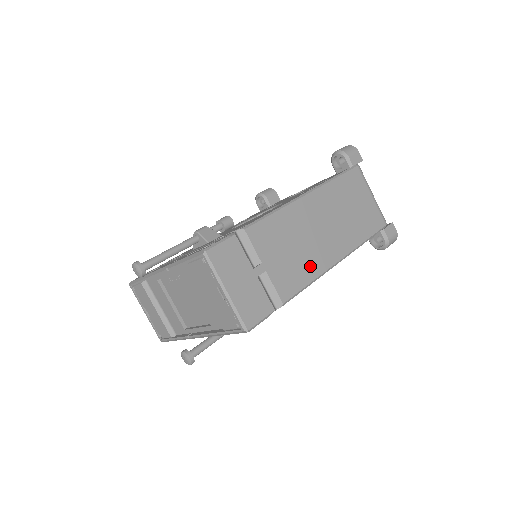
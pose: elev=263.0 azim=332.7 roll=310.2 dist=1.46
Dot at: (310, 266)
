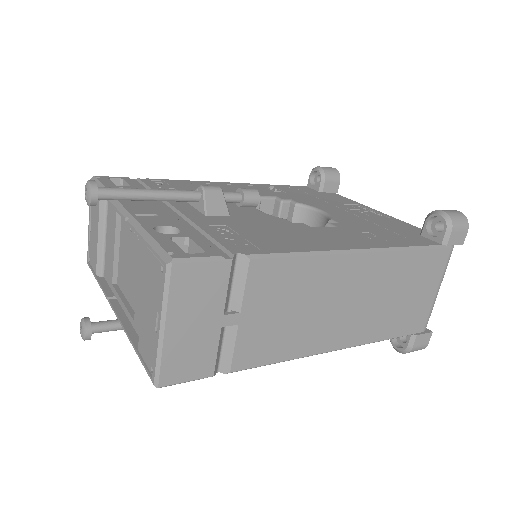
Dot at: (299, 341)
